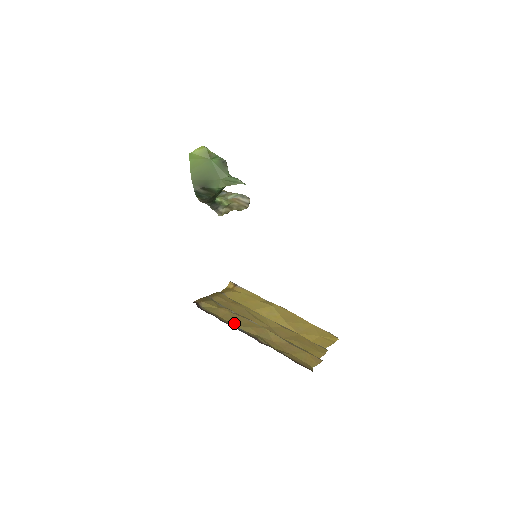
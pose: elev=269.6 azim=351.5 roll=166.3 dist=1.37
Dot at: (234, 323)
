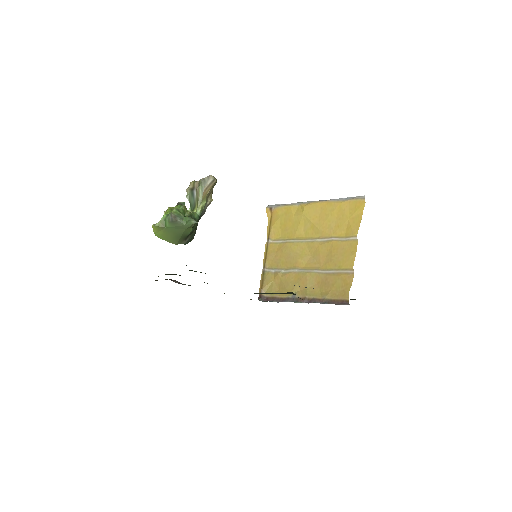
Dot at: (288, 291)
